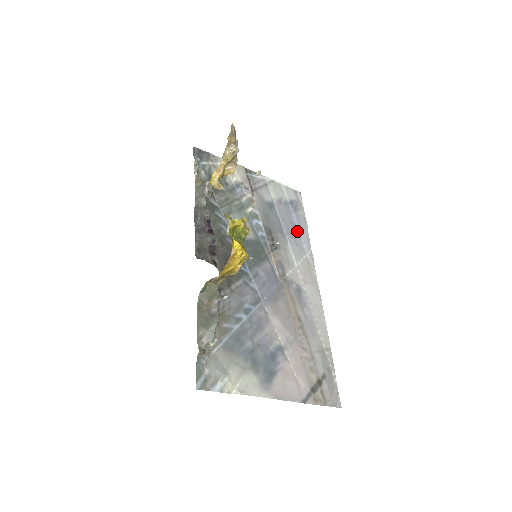
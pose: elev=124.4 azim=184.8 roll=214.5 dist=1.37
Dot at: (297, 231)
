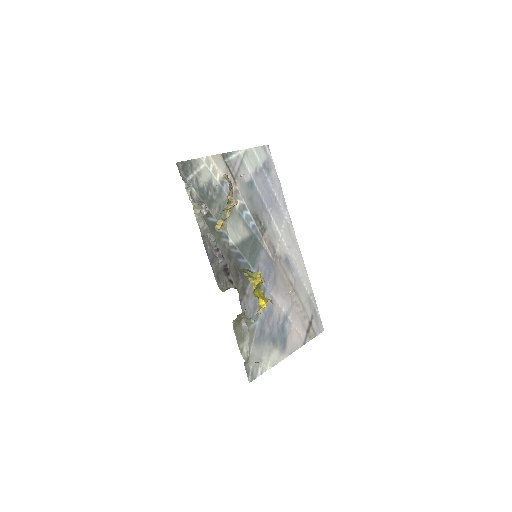
Dot at: (274, 197)
